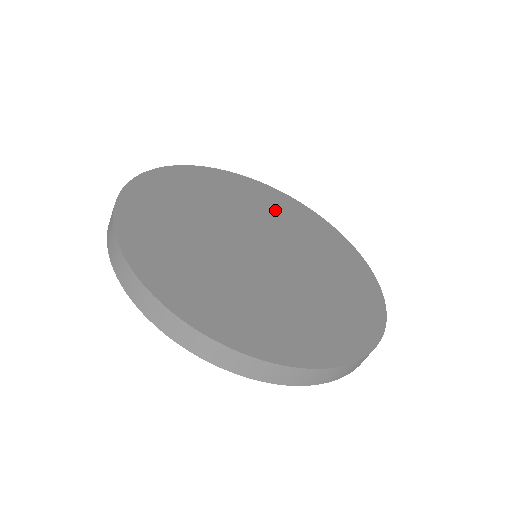
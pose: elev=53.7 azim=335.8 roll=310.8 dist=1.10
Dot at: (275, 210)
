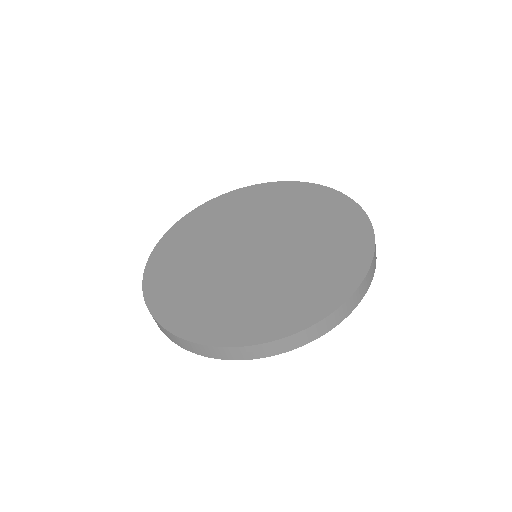
Dot at: (219, 220)
